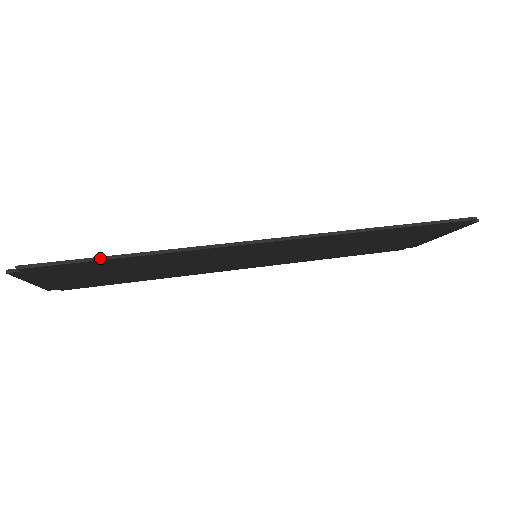
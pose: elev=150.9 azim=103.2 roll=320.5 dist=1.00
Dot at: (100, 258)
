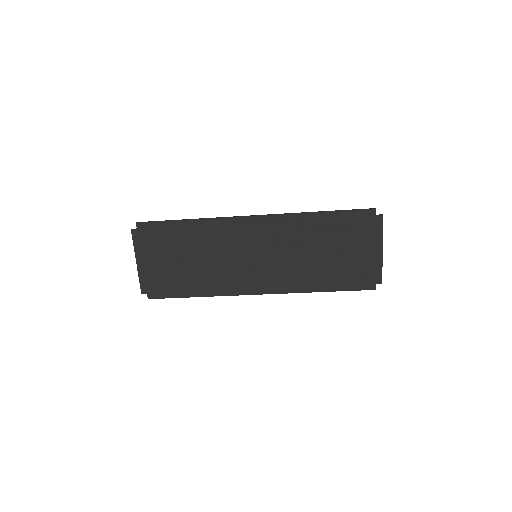
Dot at: (171, 220)
